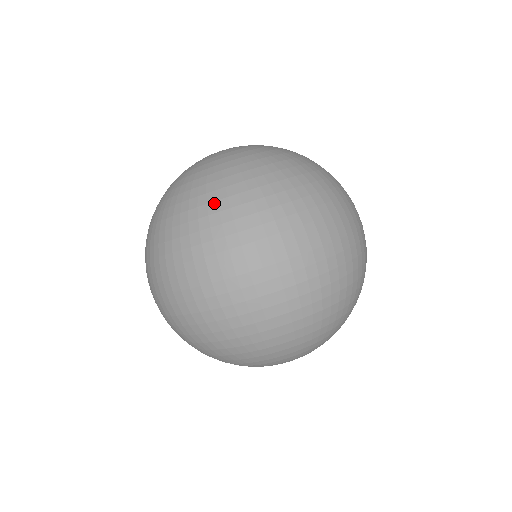
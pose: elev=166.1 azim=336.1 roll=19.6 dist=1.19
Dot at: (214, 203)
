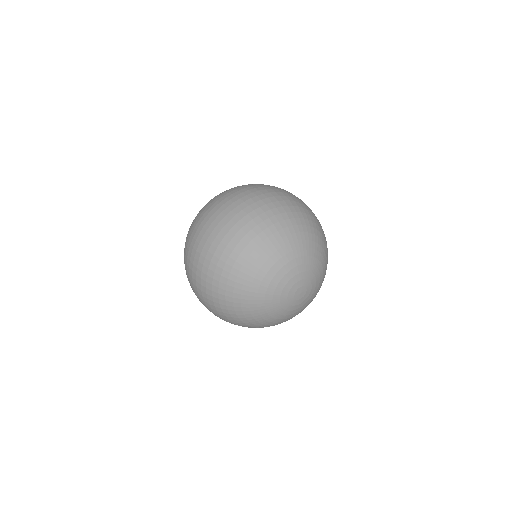
Dot at: occluded
